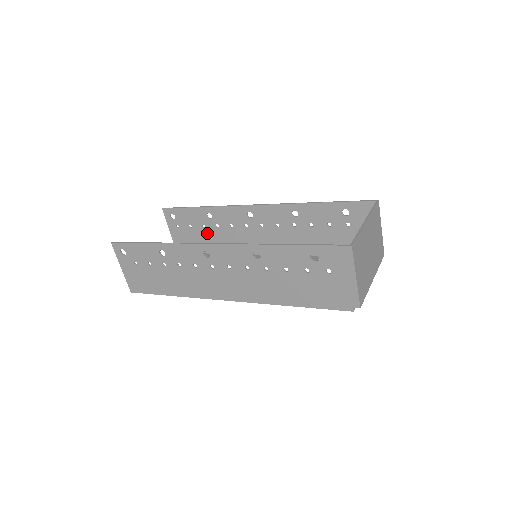
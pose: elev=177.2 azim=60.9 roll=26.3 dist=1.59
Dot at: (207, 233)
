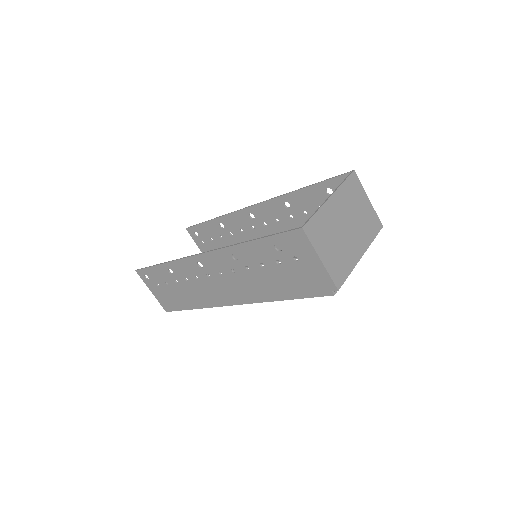
Dot at: (226, 242)
